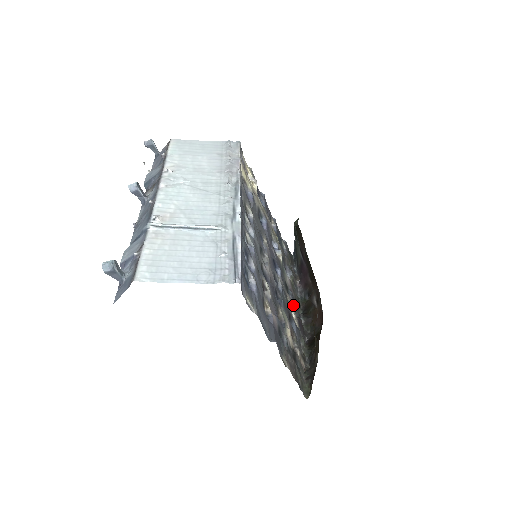
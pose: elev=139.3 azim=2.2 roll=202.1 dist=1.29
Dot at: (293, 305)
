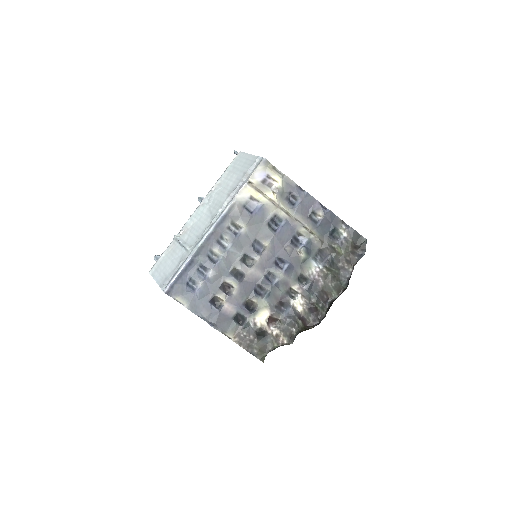
Dot at: (306, 293)
